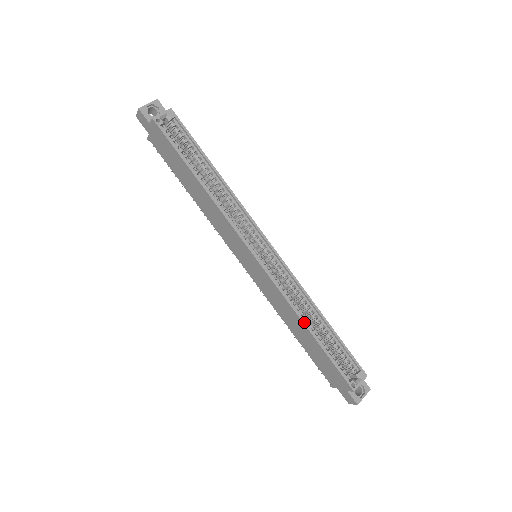
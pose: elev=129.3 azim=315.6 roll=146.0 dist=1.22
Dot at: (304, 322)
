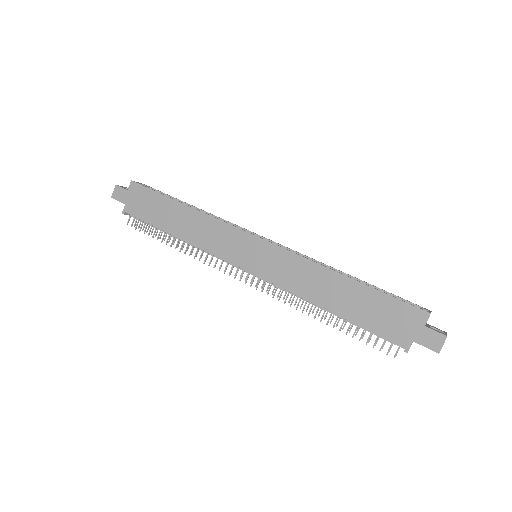
Dot at: (334, 270)
